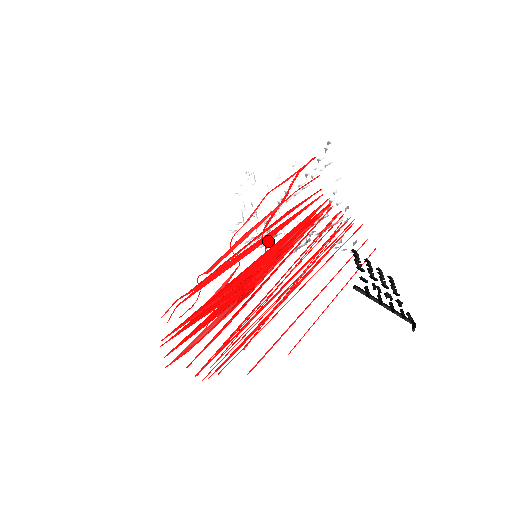
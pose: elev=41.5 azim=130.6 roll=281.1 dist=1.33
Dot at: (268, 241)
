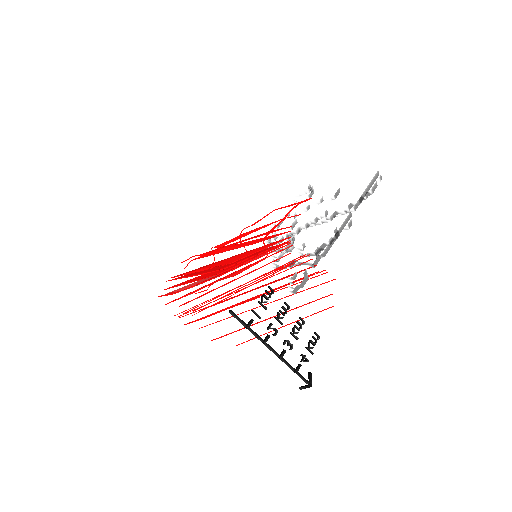
Dot at: (276, 250)
